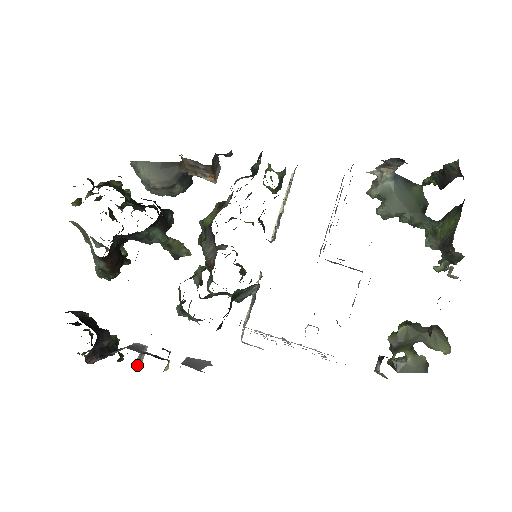
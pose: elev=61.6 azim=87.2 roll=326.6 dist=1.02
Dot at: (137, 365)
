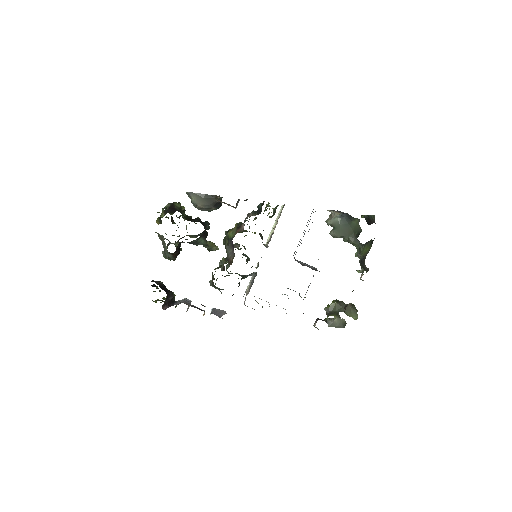
Dot at: occluded
